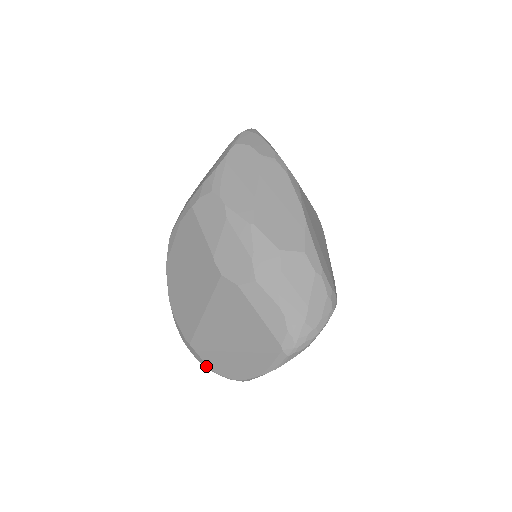
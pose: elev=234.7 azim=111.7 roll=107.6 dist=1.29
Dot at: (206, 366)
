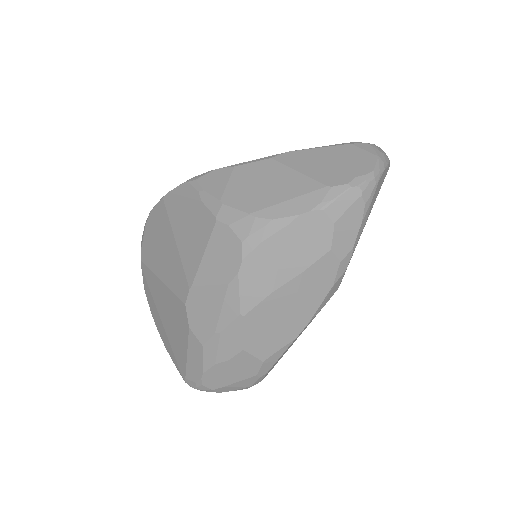
Dot at: (143, 281)
